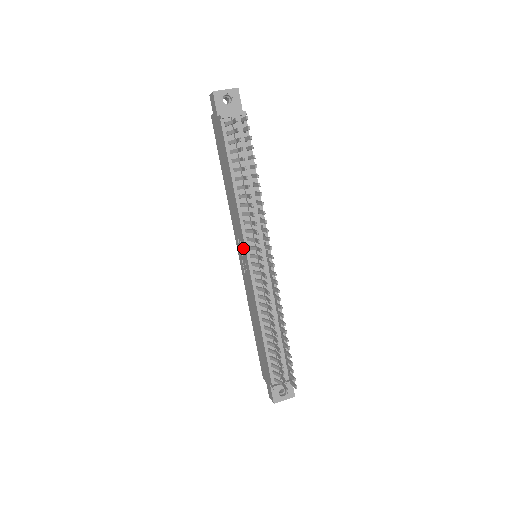
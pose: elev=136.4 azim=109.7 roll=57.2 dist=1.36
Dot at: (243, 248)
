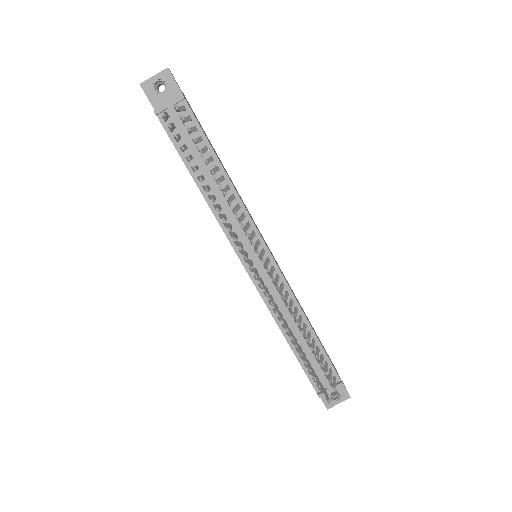
Dot at: occluded
